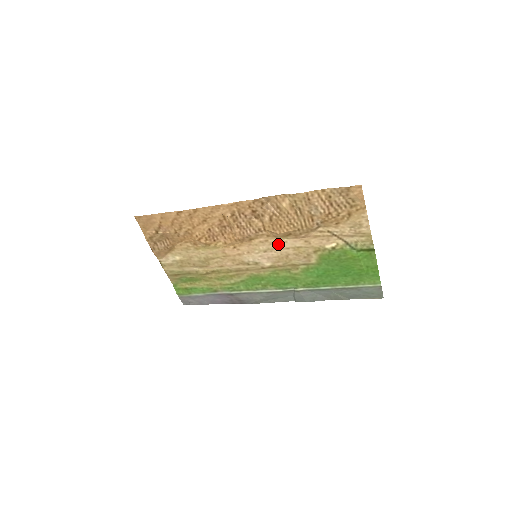
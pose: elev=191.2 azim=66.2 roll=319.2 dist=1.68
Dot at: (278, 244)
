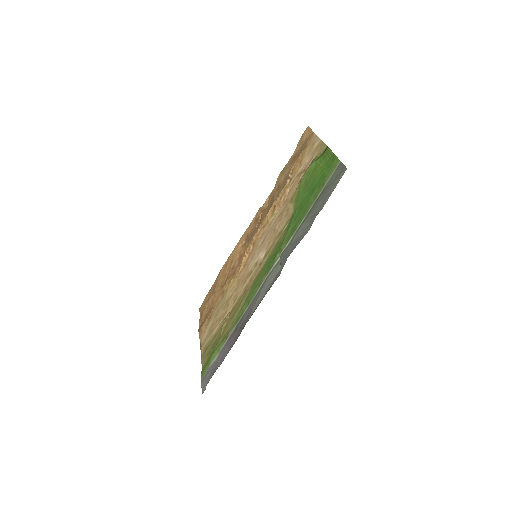
Dot at: (270, 227)
